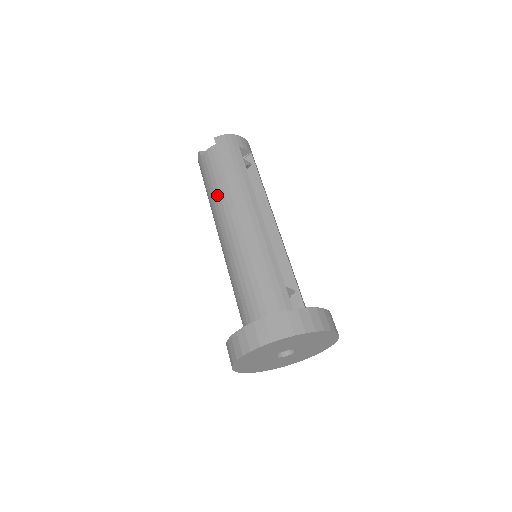
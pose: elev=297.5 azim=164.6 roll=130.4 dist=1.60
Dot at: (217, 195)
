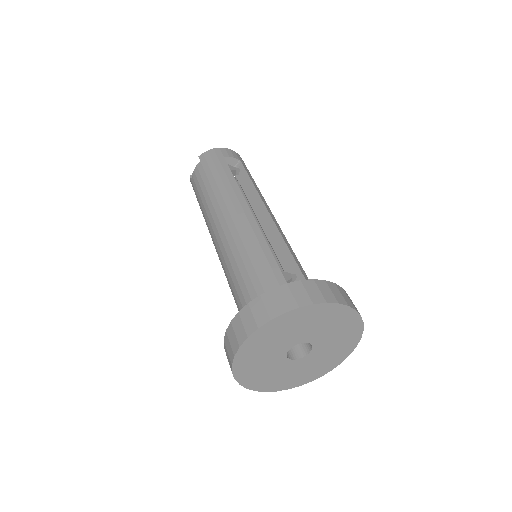
Dot at: (205, 206)
